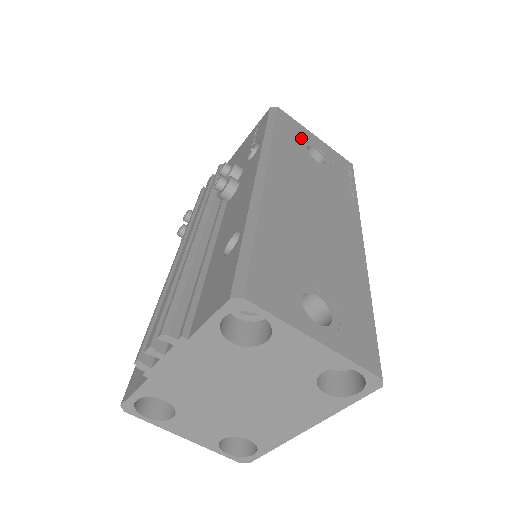
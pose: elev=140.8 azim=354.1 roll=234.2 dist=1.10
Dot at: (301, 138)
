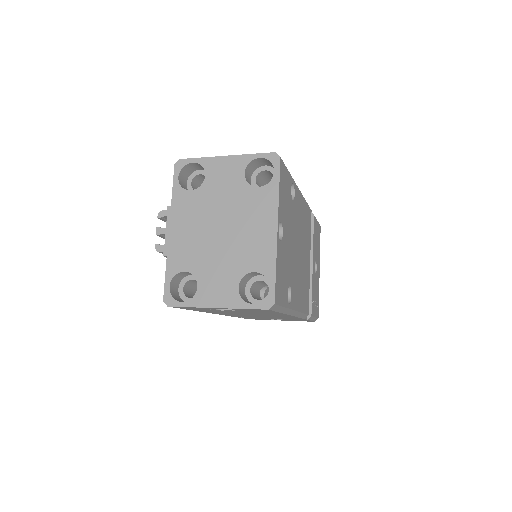
Dot at: occluded
